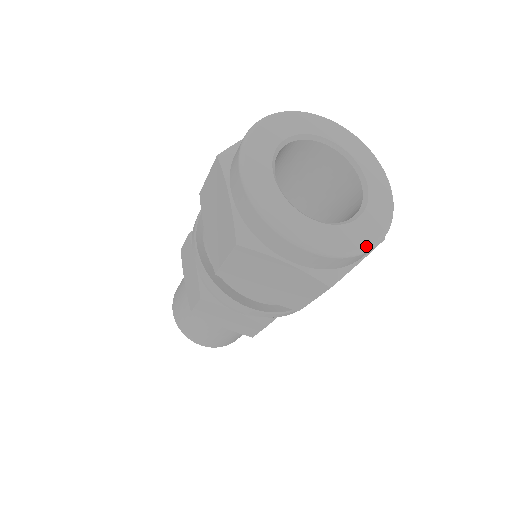
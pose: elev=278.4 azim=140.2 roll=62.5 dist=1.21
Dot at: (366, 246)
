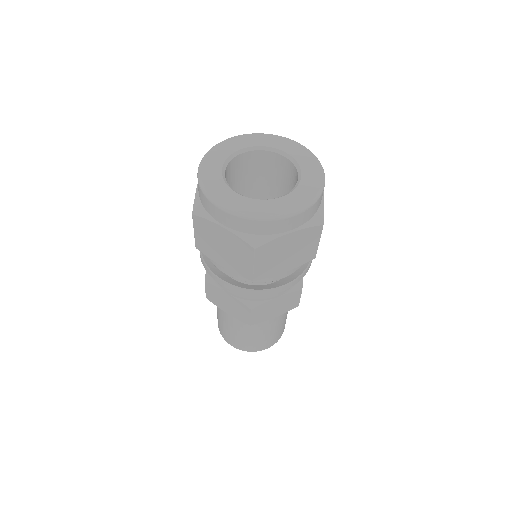
Dot at: (321, 185)
